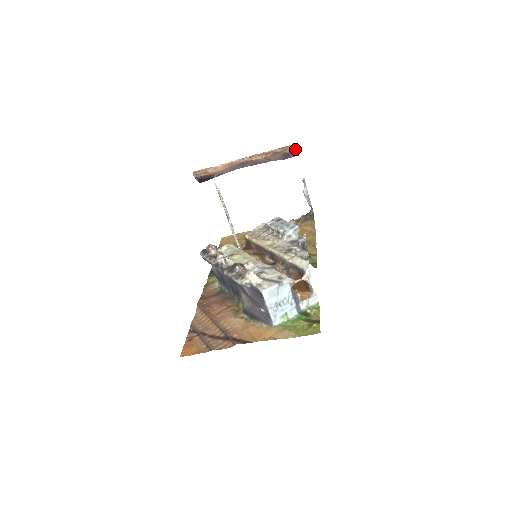
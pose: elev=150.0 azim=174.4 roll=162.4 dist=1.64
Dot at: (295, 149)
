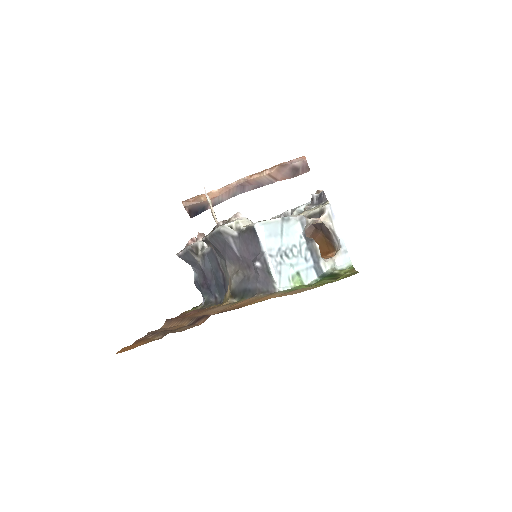
Dot at: (305, 161)
